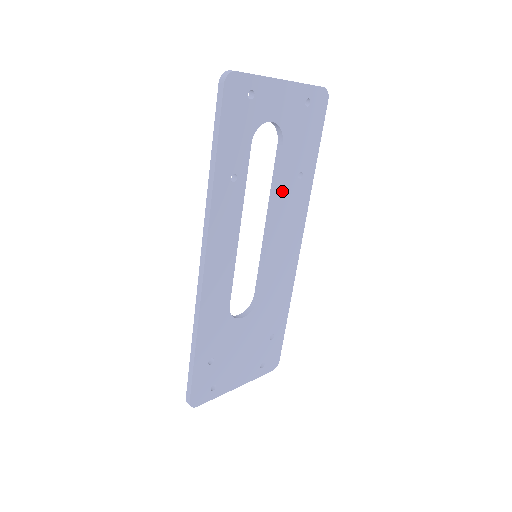
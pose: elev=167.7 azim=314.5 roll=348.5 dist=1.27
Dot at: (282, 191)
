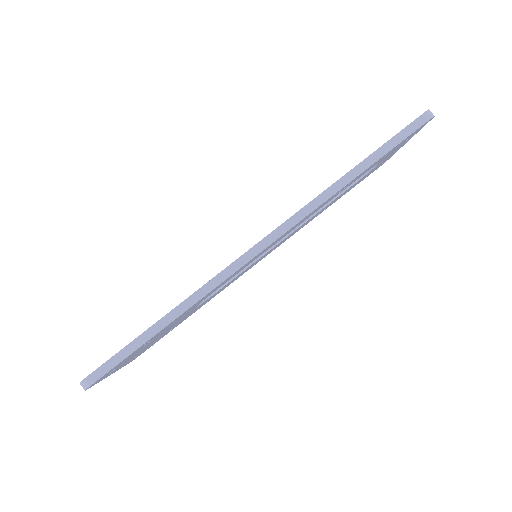
Dot at: (315, 215)
